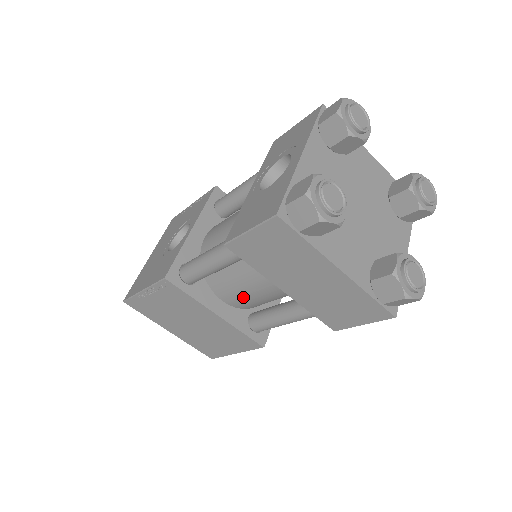
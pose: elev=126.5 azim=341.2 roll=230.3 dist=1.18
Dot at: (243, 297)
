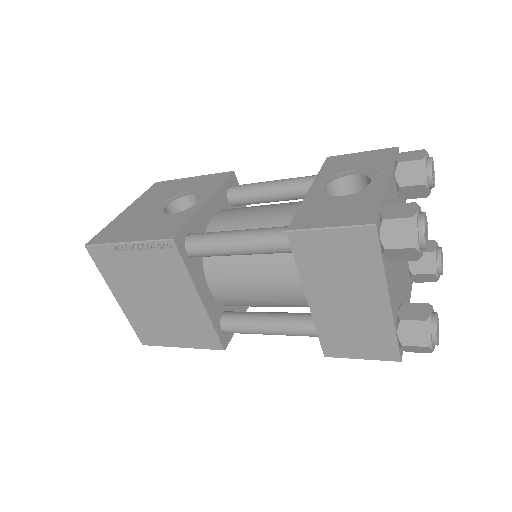
Dot at: (238, 291)
